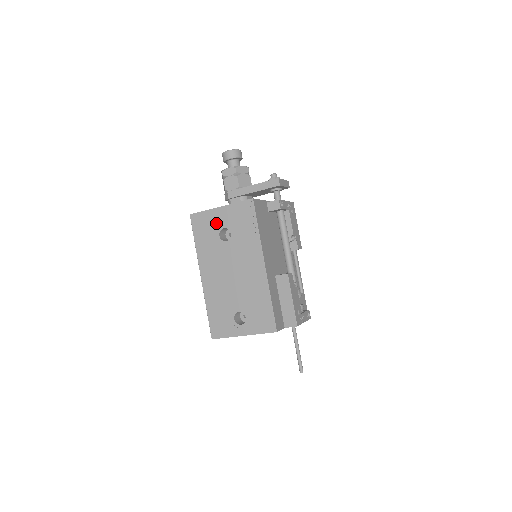
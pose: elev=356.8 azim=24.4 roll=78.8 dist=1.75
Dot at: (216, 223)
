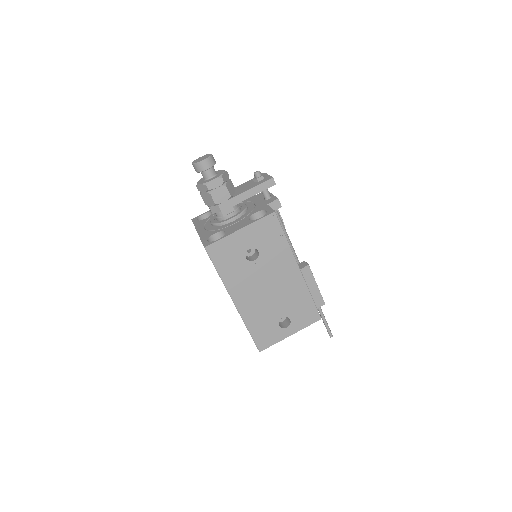
Dot at: (239, 247)
